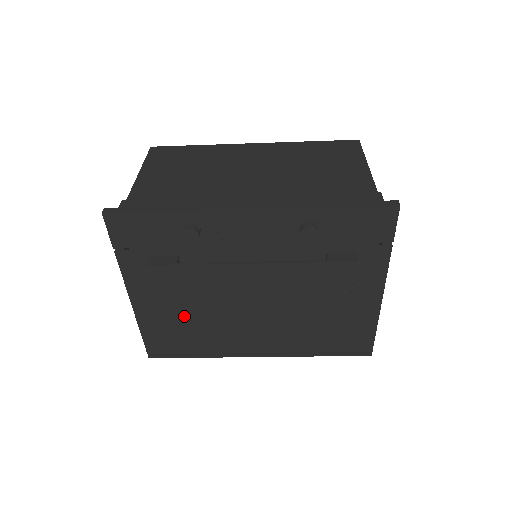
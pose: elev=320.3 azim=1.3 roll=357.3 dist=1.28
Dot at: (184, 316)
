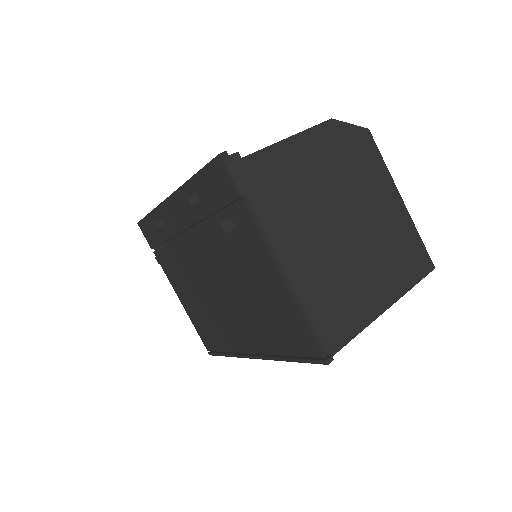
Dot at: (201, 308)
